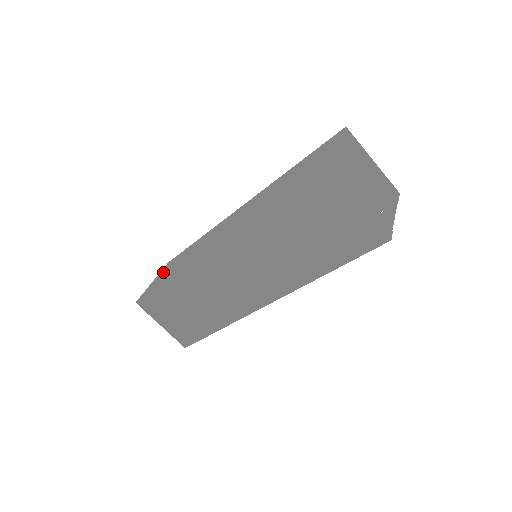
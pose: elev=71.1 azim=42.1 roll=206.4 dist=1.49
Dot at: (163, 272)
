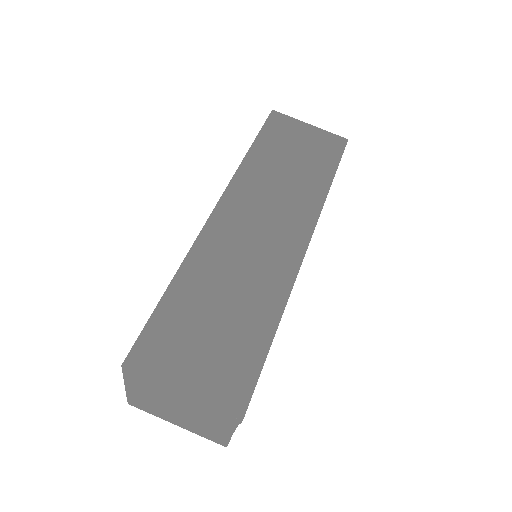
Dot at: occluded
